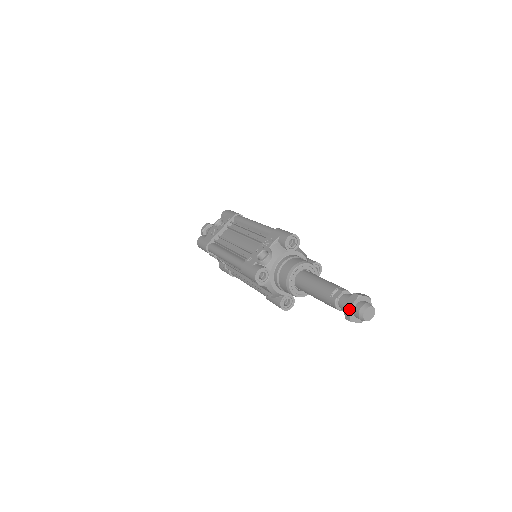
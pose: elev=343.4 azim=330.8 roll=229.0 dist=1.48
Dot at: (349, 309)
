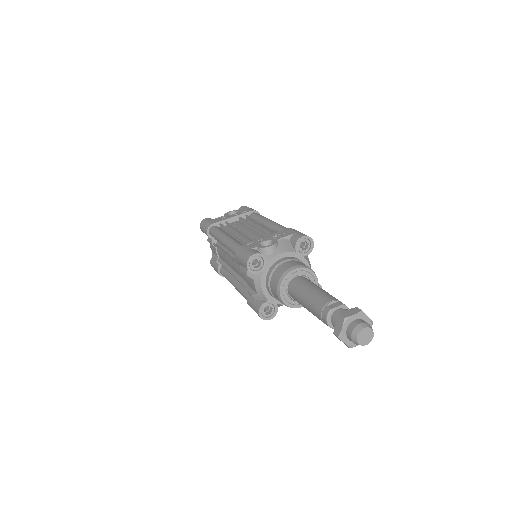
Dot at: (344, 320)
